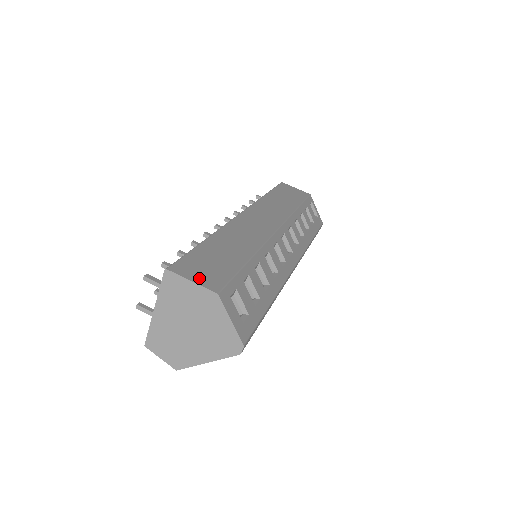
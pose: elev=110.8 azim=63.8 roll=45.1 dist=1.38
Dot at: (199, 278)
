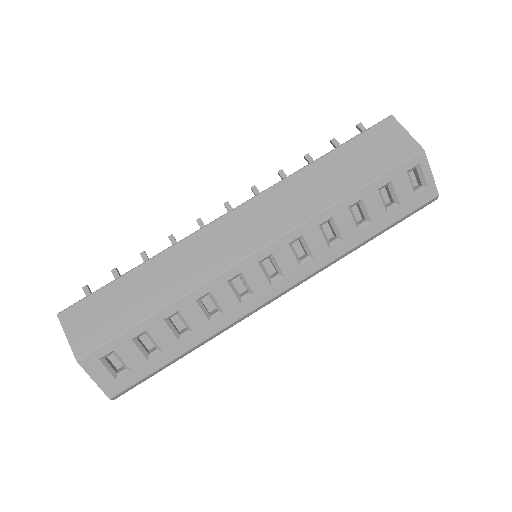
Dot at: (76, 334)
